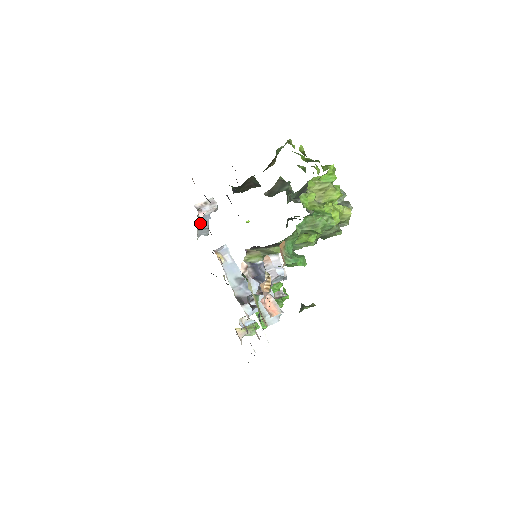
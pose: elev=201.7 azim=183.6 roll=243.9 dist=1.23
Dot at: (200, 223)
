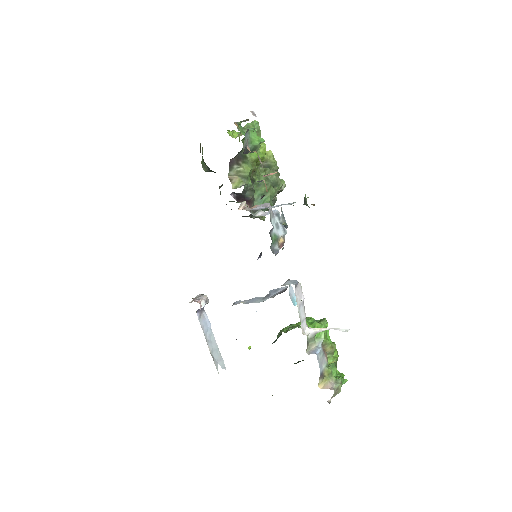
Dot at: (206, 336)
